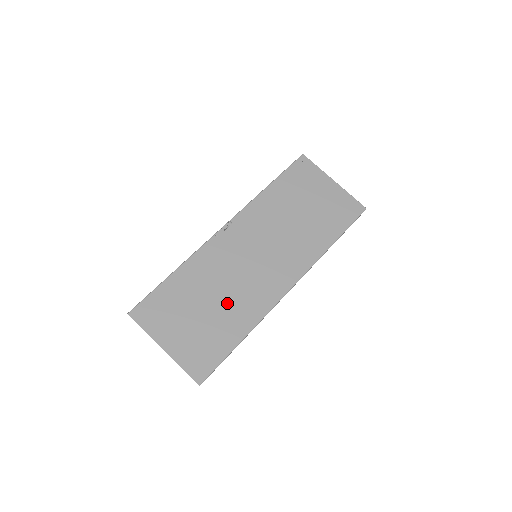
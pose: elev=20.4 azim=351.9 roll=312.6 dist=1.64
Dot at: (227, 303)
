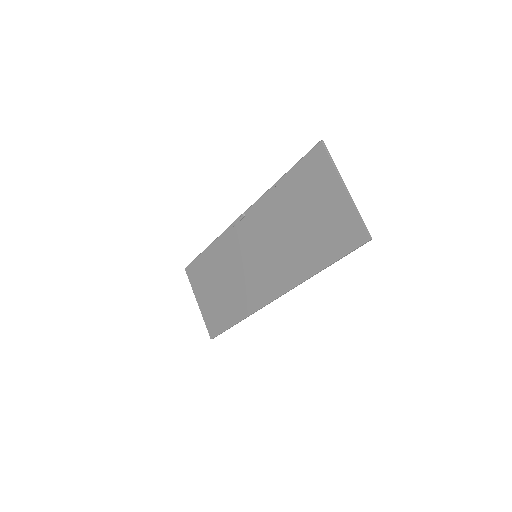
Dot at: (232, 289)
